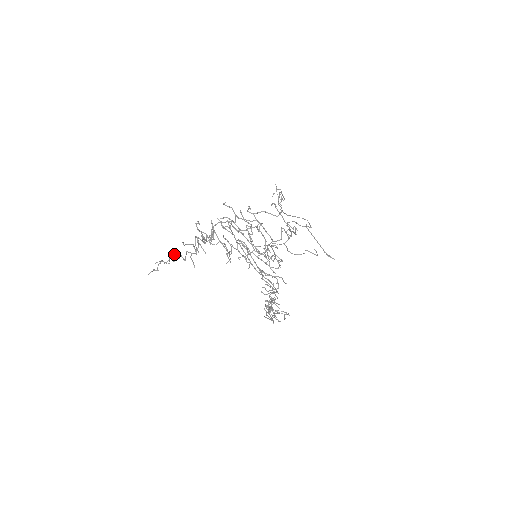
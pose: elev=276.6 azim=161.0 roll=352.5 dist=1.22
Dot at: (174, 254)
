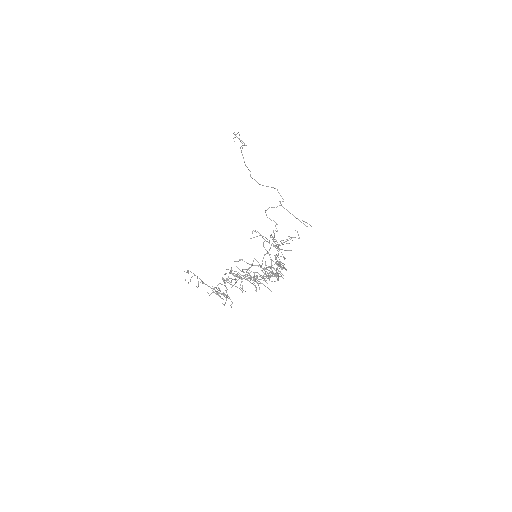
Dot at: occluded
